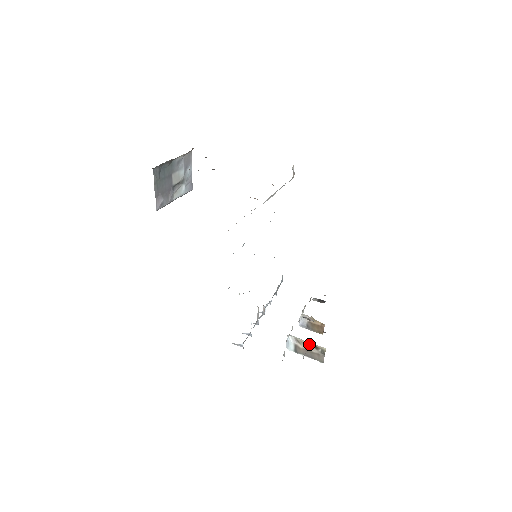
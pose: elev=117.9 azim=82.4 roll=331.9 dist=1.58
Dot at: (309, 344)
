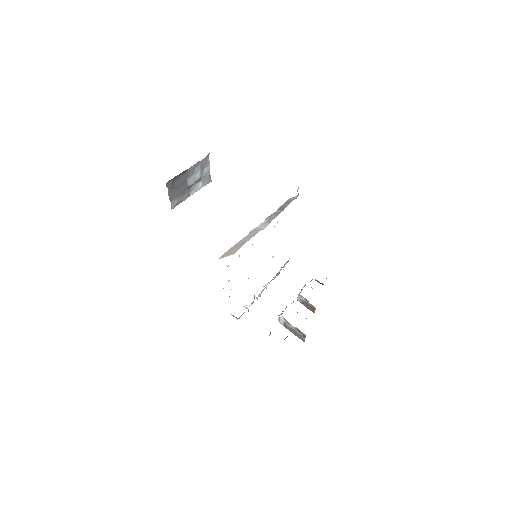
Dot at: (294, 327)
